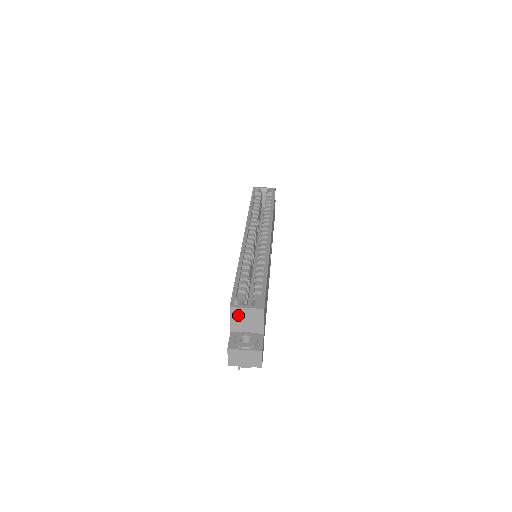
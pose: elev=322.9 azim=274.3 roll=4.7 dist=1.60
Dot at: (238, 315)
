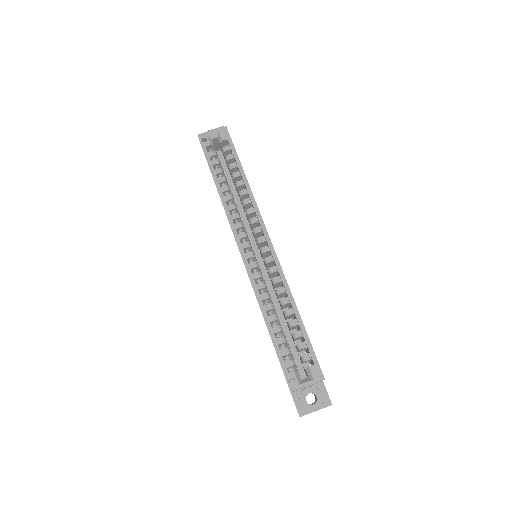
Dot at: occluded
